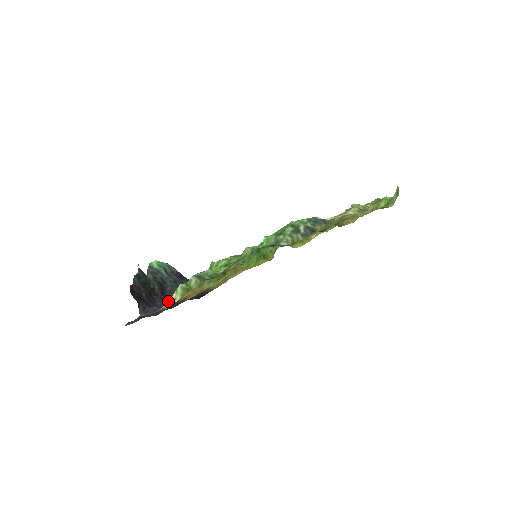
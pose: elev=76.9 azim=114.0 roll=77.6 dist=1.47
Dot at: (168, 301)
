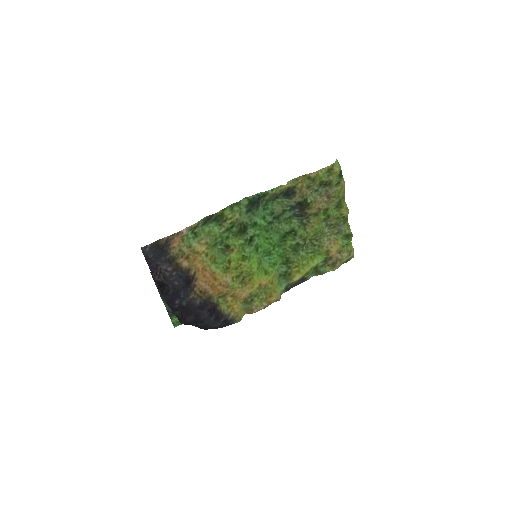
Dot at: (179, 240)
